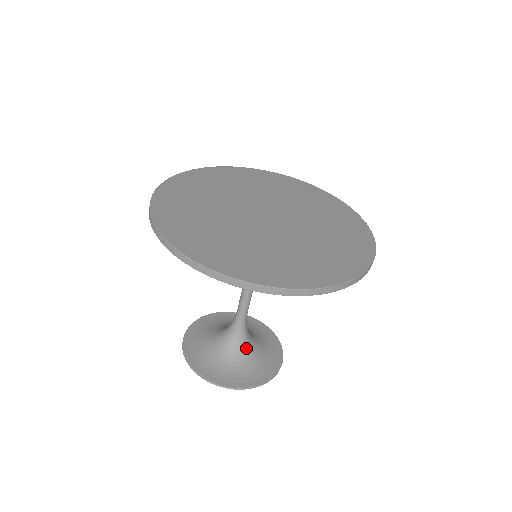
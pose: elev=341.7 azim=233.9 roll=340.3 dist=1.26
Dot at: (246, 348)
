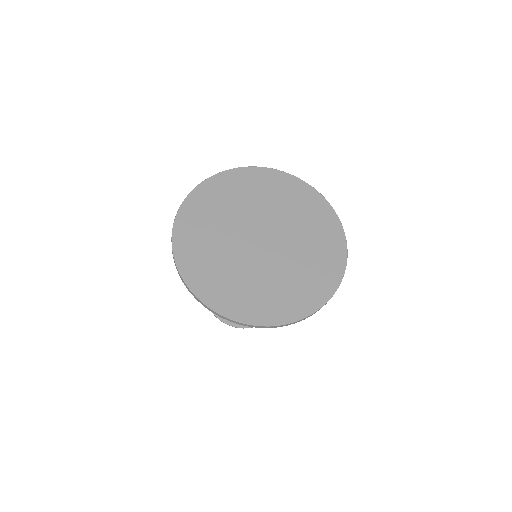
Dot at: occluded
